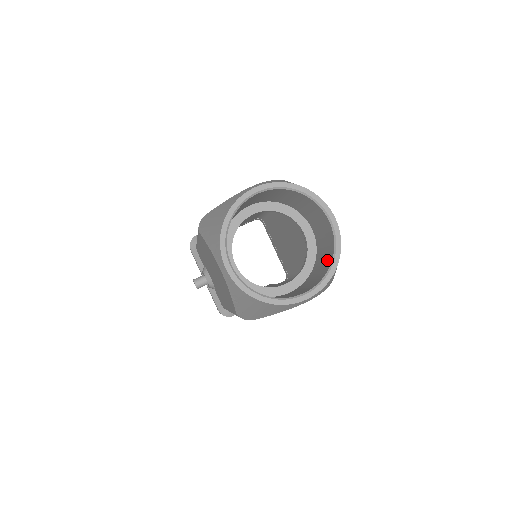
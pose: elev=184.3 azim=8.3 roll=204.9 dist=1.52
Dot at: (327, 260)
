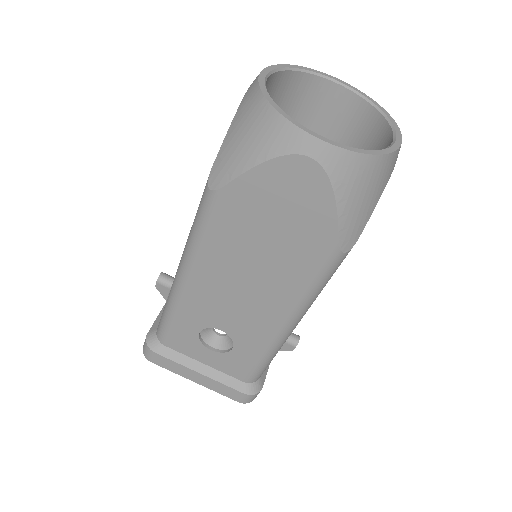
Dot at: occluded
